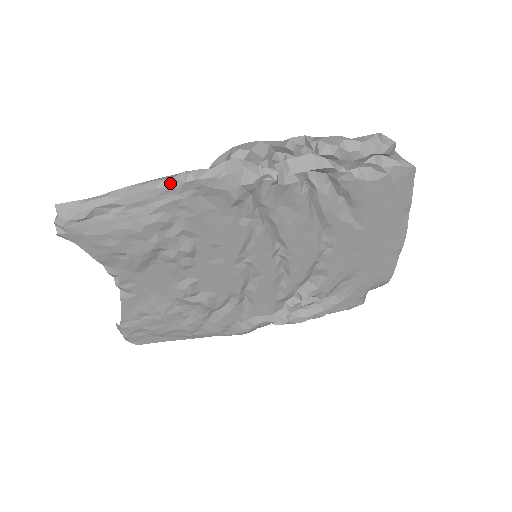
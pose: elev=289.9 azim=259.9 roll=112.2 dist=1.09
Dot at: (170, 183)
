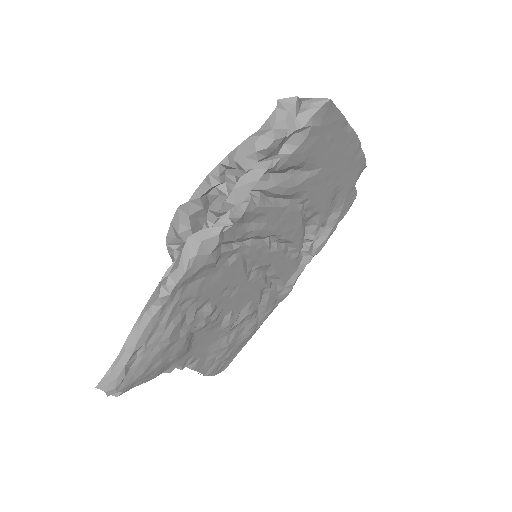
Dot at: (159, 304)
